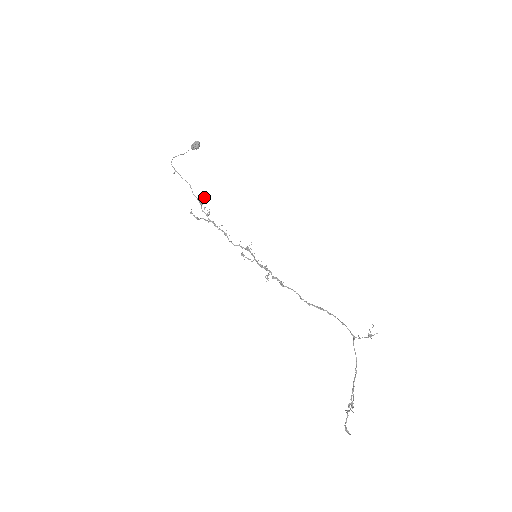
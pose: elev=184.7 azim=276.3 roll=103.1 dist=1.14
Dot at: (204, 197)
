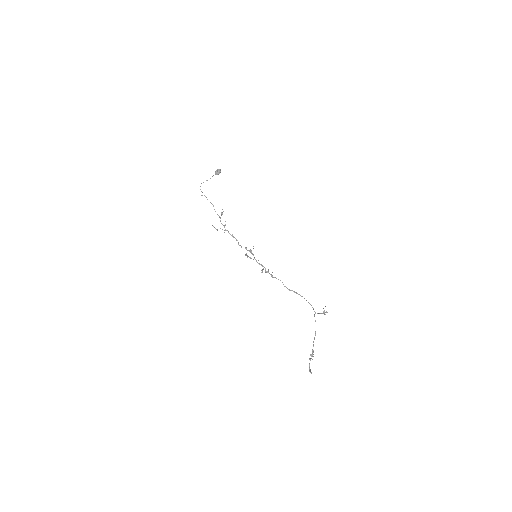
Dot at: (222, 213)
